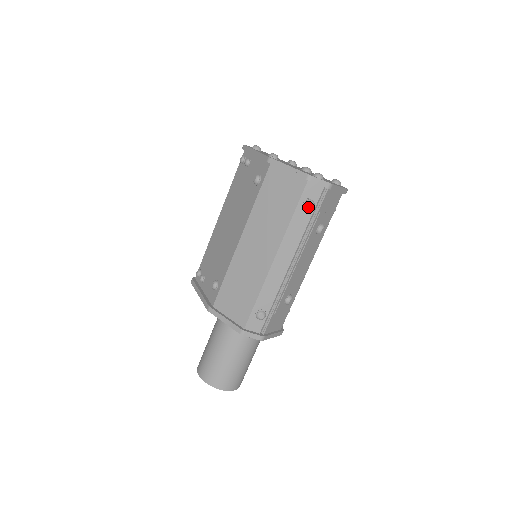
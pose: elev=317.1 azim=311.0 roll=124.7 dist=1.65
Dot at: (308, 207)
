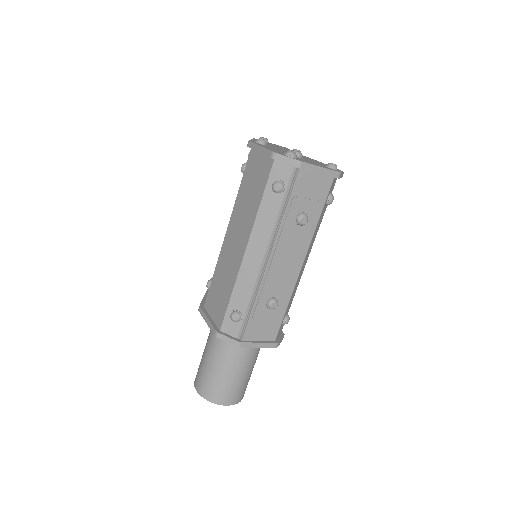
Dot at: (275, 190)
